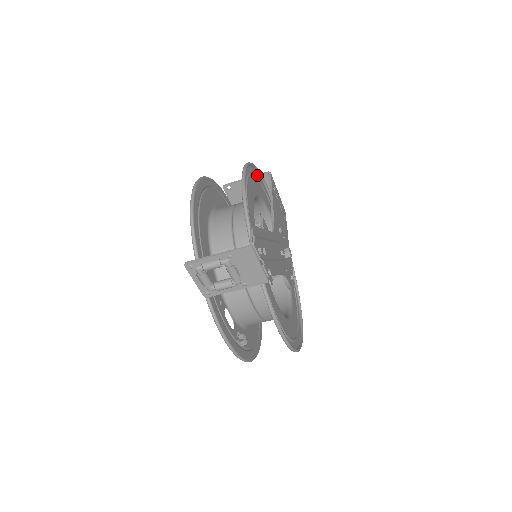
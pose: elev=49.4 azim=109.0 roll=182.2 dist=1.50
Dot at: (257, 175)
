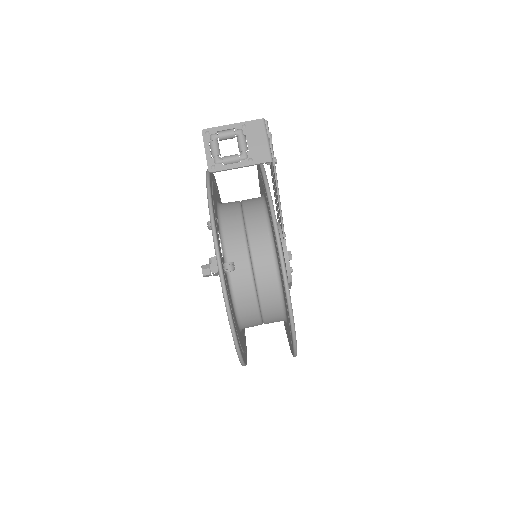
Dot at: occluded
